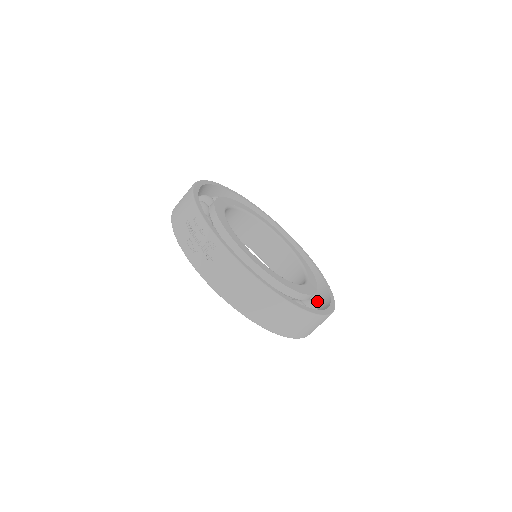
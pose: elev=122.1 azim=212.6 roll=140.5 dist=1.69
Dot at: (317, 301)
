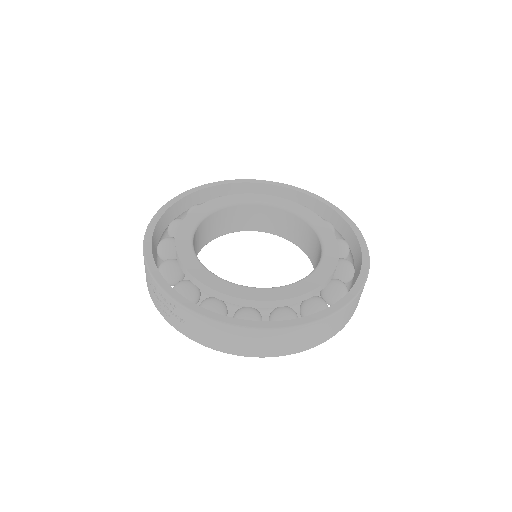
Dot at: (347, 271)
